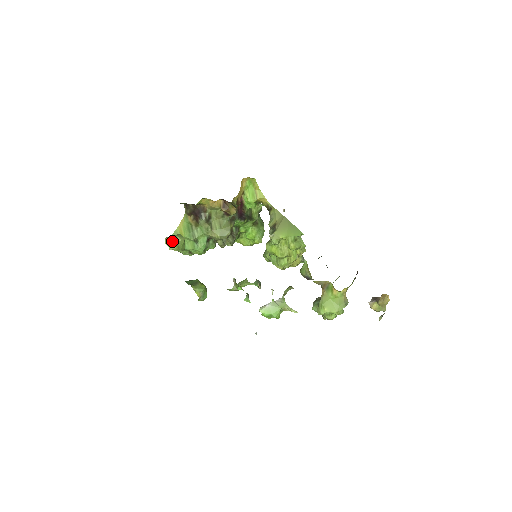
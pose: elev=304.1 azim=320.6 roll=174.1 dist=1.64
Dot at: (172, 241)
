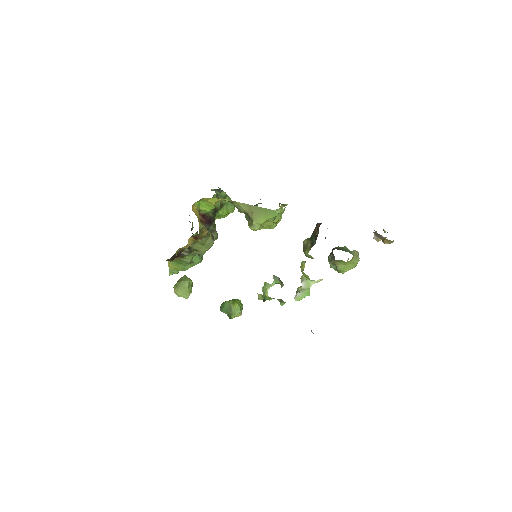
Dot at: (183, 293)
